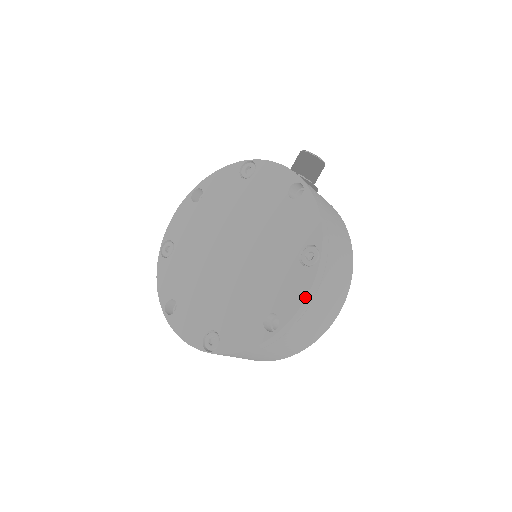
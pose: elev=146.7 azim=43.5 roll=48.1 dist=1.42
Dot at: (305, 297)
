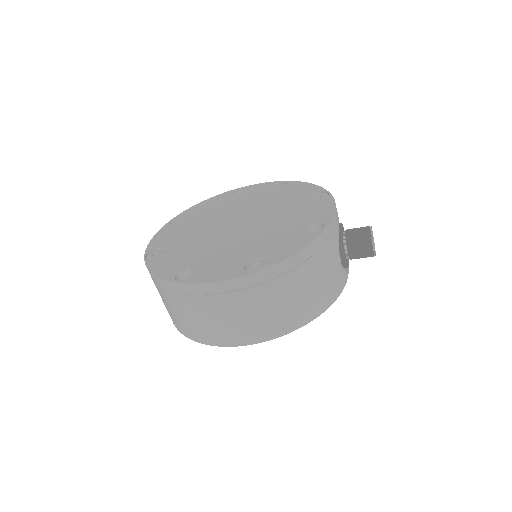
Dot at: (215, 281)
